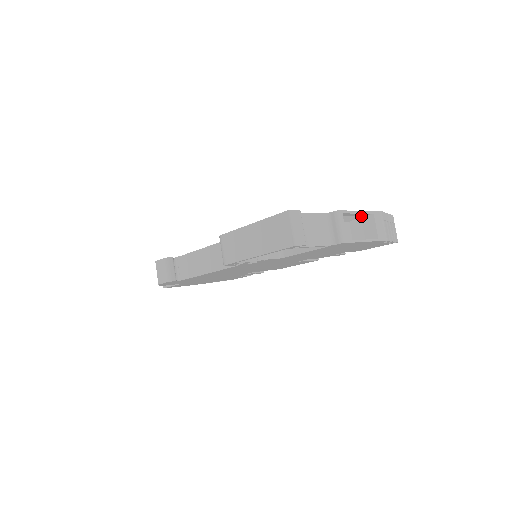
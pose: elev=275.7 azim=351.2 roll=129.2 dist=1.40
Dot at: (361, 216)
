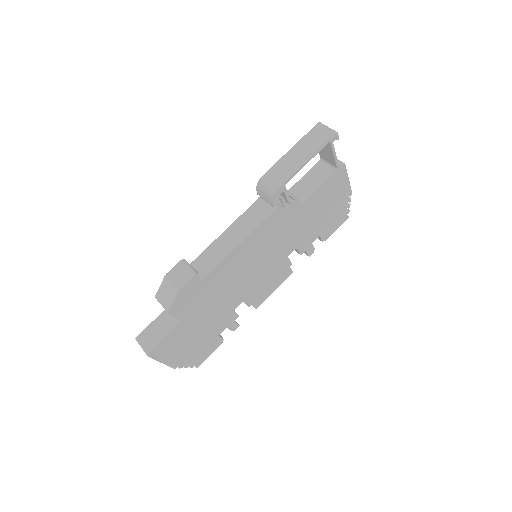
Dot at: occluded
